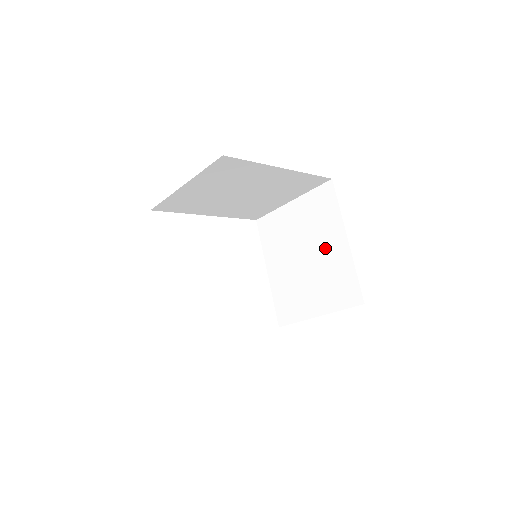
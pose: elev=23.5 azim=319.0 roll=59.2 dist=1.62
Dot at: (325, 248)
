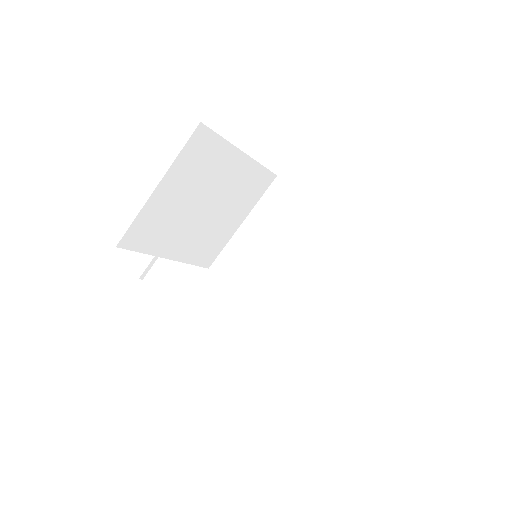
Dot at: occluded
